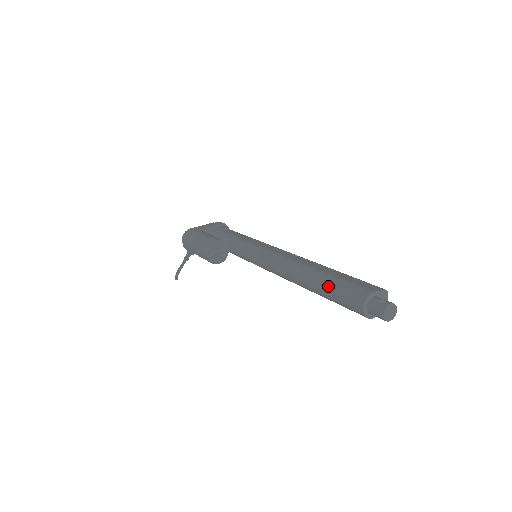
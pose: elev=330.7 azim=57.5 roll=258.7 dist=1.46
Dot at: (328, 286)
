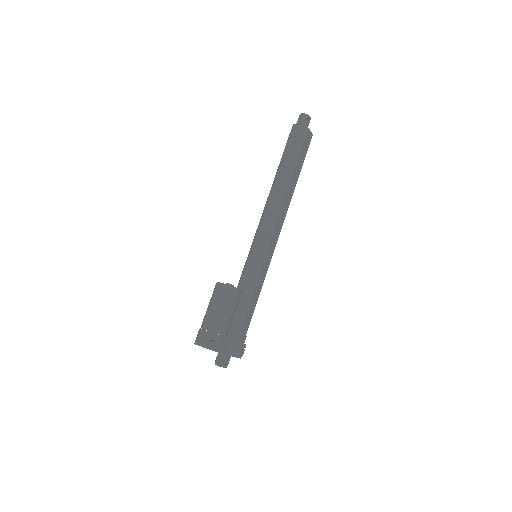
Dot at: (282, 155)
